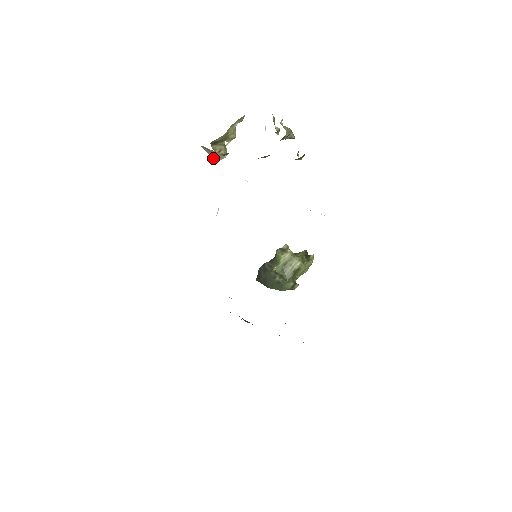
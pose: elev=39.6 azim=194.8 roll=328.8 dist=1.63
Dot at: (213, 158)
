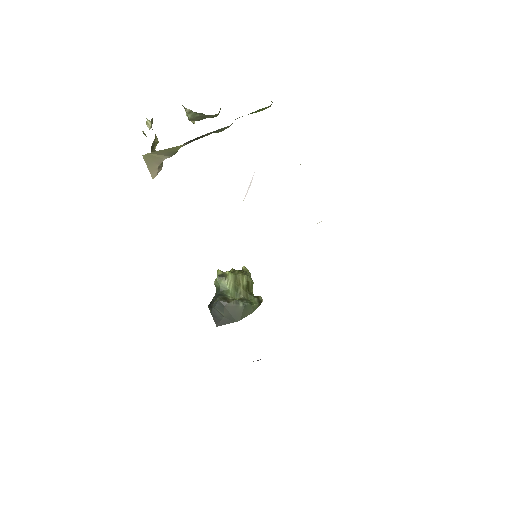
Dot at: (151, 173)
